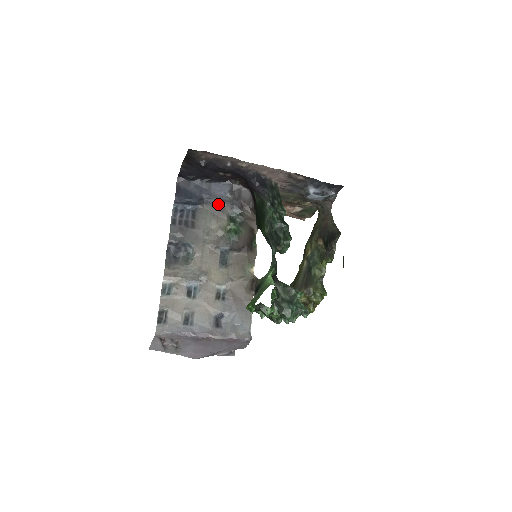
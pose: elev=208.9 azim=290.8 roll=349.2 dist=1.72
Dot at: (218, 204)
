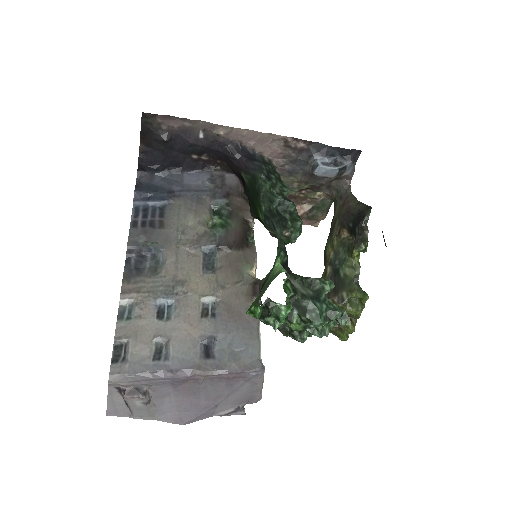
Dot at: (195, 196)
